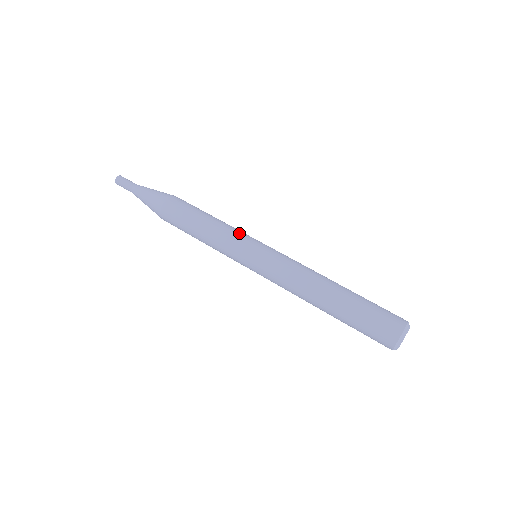
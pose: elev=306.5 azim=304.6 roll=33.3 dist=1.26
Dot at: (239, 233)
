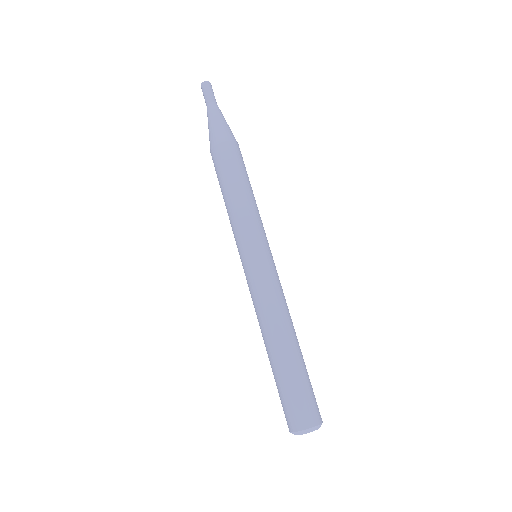
Dot at: (261, 226)
